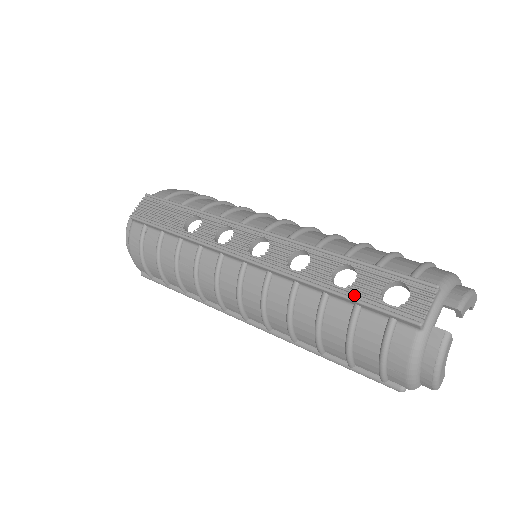
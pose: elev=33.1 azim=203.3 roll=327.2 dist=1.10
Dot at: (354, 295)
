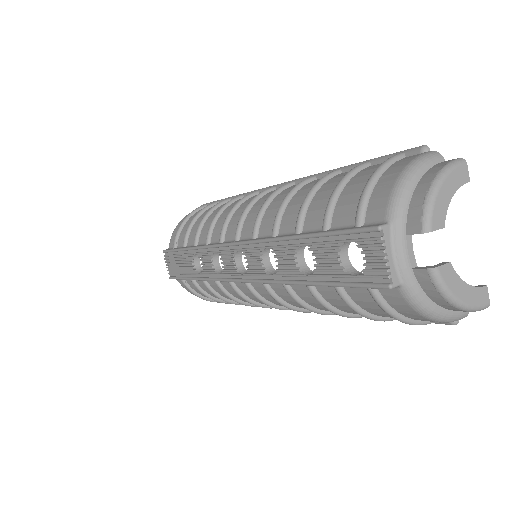
Dot at: (324, 278)
